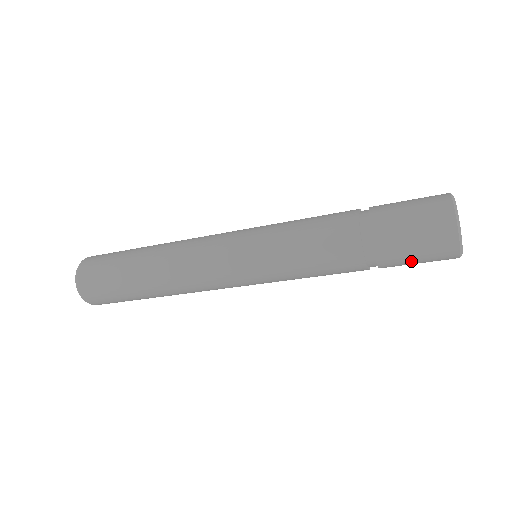
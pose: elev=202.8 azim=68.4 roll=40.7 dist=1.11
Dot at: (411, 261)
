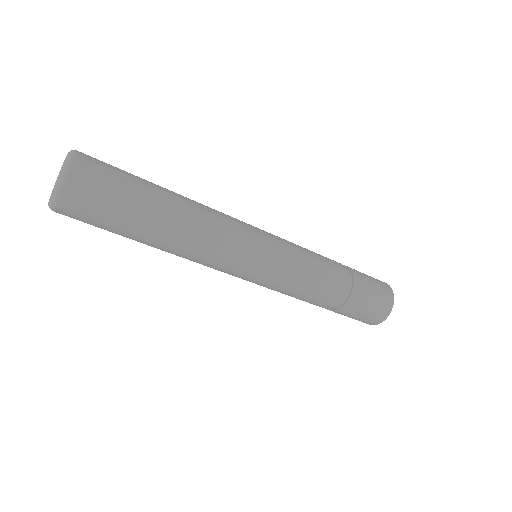
Dot at: (362, 311)
